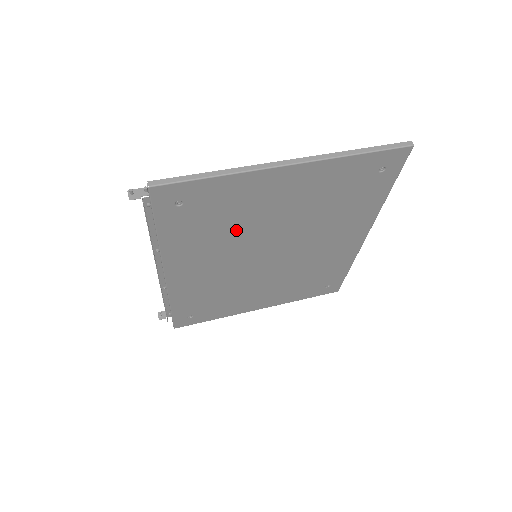
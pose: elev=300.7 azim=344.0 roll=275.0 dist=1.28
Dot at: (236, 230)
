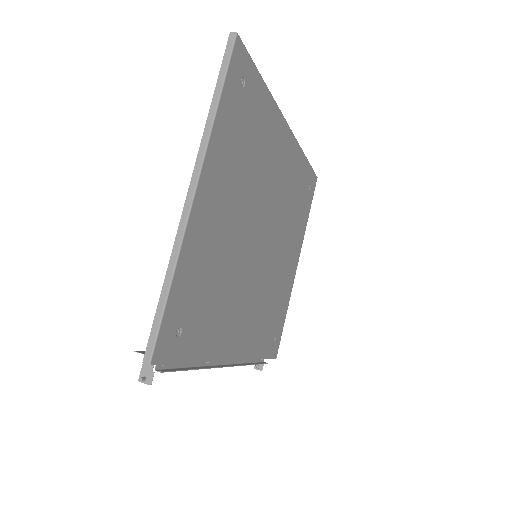
Dot at: (227, 272)
